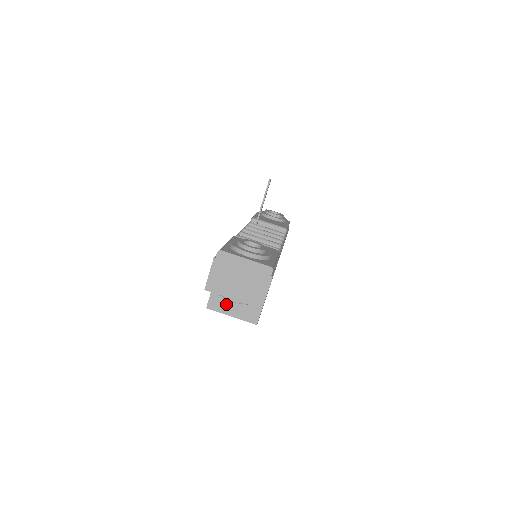
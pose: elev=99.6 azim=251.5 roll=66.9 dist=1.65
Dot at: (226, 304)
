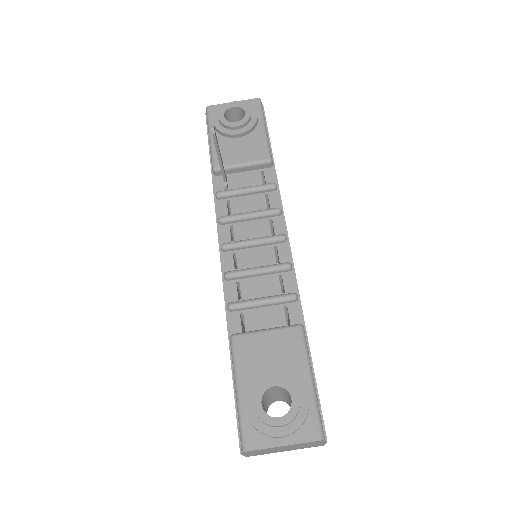
Dot at: occluded
